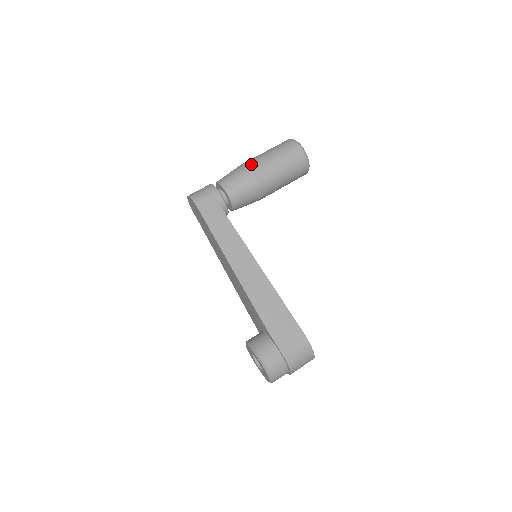
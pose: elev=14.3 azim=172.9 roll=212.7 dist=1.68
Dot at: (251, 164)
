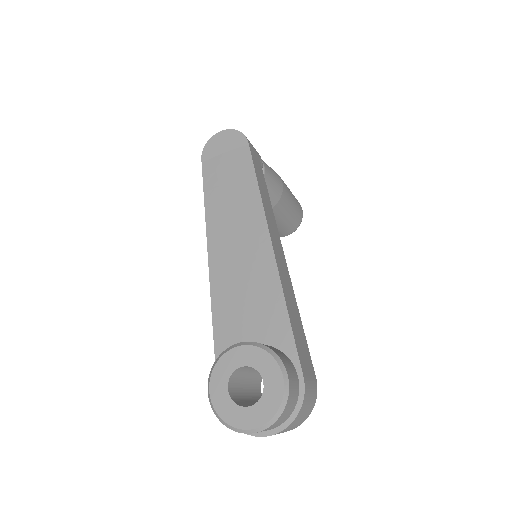
Dot at: occluded
